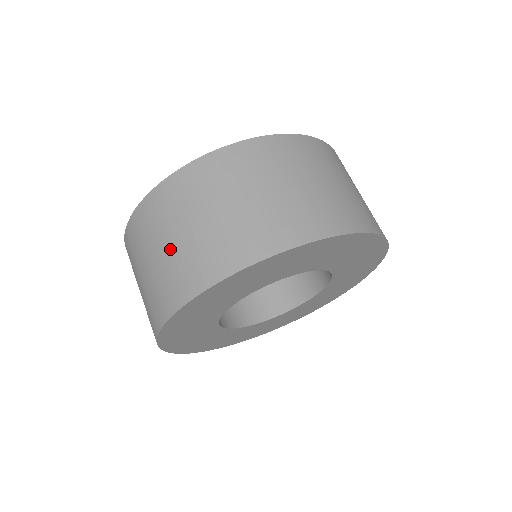
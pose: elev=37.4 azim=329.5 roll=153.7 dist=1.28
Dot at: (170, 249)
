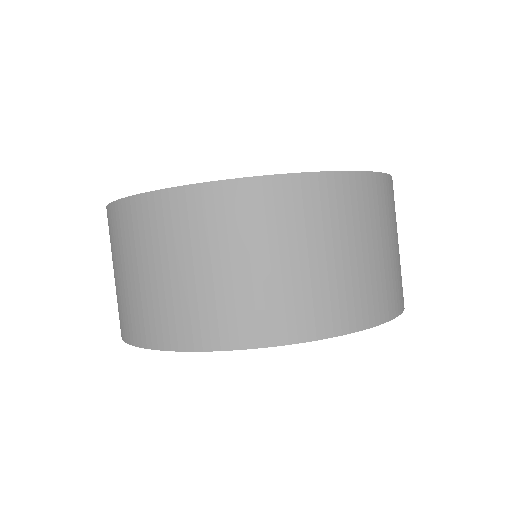
Dot at: (299, 266)
